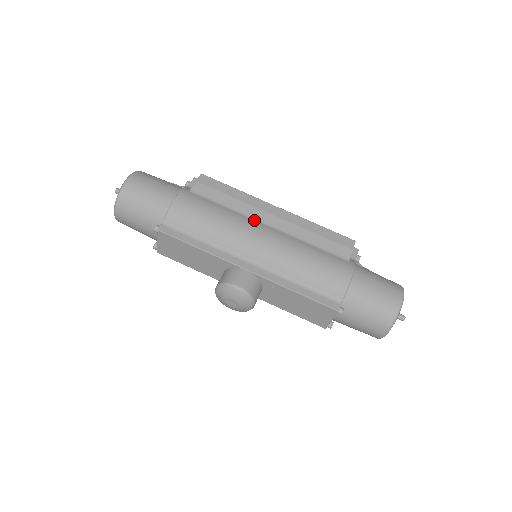
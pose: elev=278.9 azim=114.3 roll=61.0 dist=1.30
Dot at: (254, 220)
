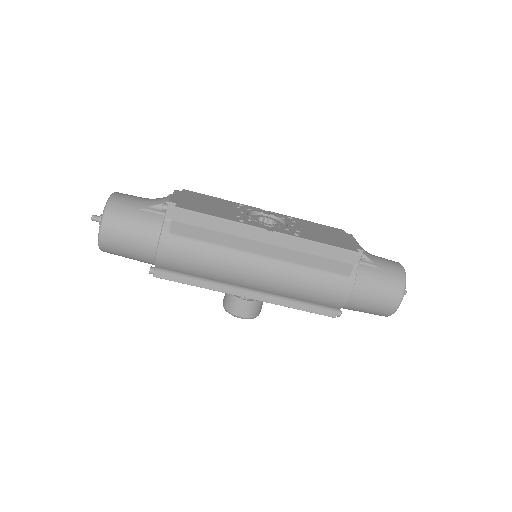
Dot at: (245, 254)
